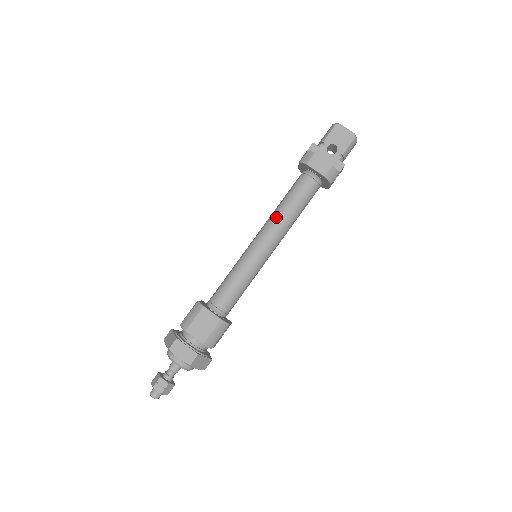
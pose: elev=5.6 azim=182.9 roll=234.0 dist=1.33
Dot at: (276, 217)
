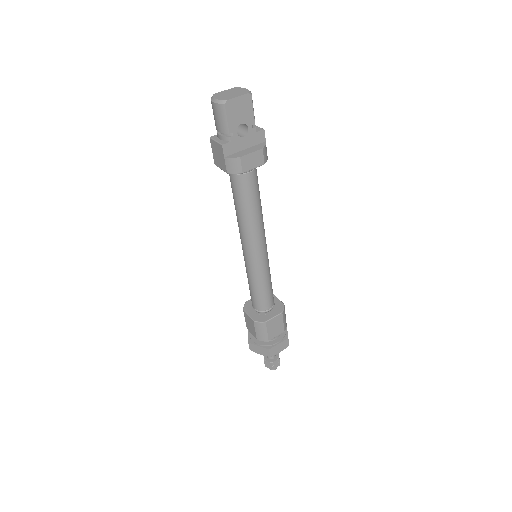
Dot at: (251, 227)
